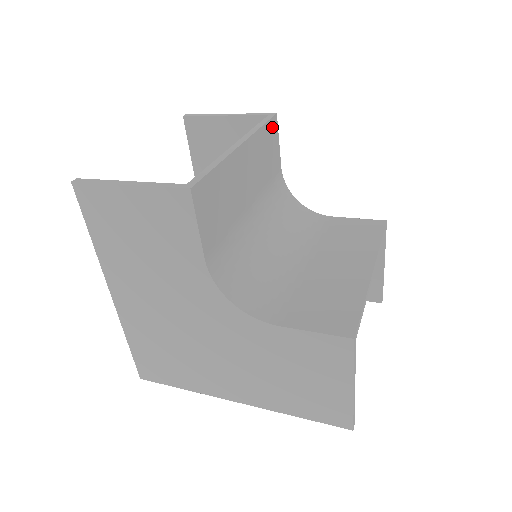
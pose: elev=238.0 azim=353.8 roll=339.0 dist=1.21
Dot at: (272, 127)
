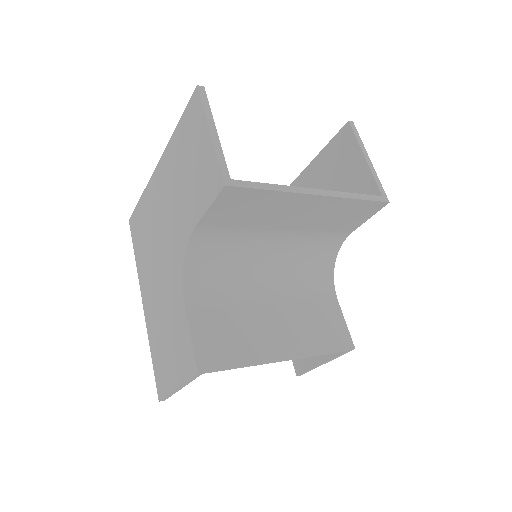
Dot at: (372, 206)
